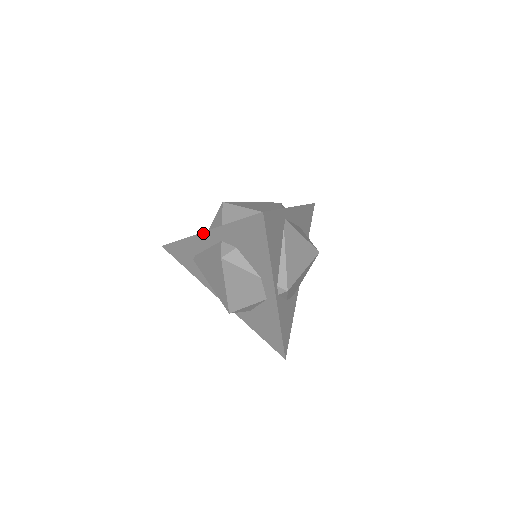
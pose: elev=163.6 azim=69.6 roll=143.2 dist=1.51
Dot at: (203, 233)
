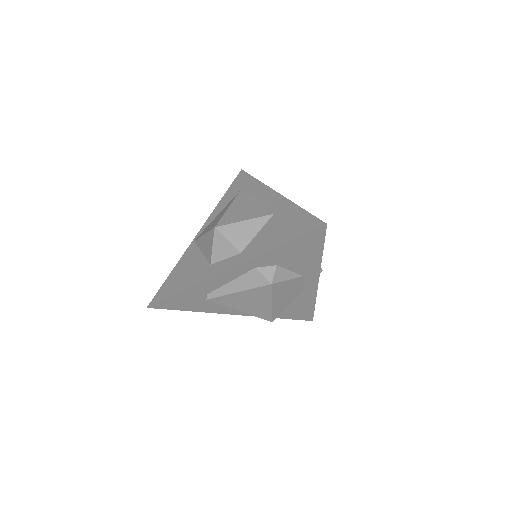
Dot at: (227, 271)
